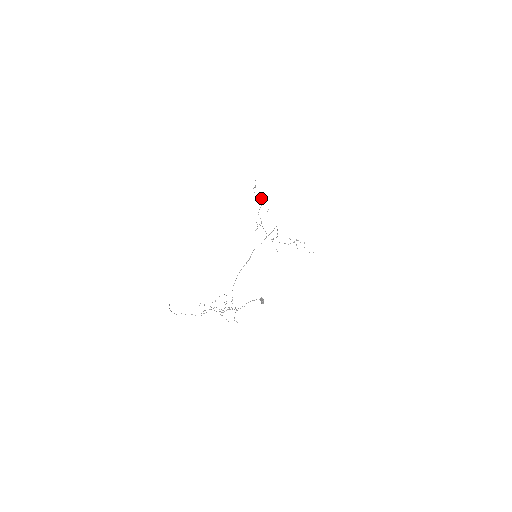
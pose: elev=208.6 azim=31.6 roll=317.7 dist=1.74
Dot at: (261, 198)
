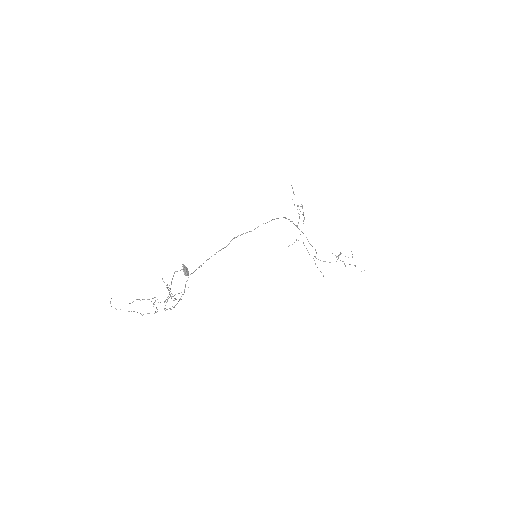
Dot at: occluded
